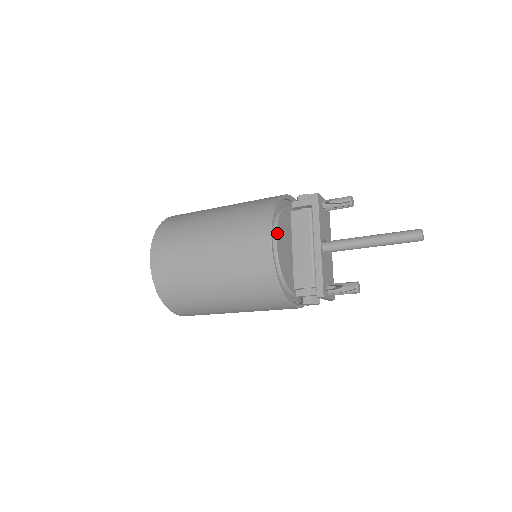
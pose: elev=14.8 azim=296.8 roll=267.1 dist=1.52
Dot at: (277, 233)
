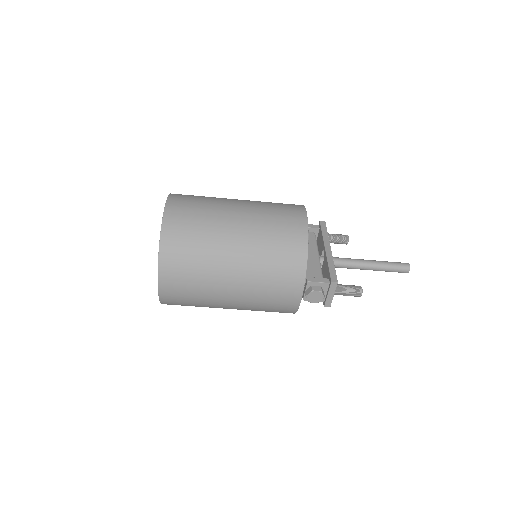
Dot at: occluded
